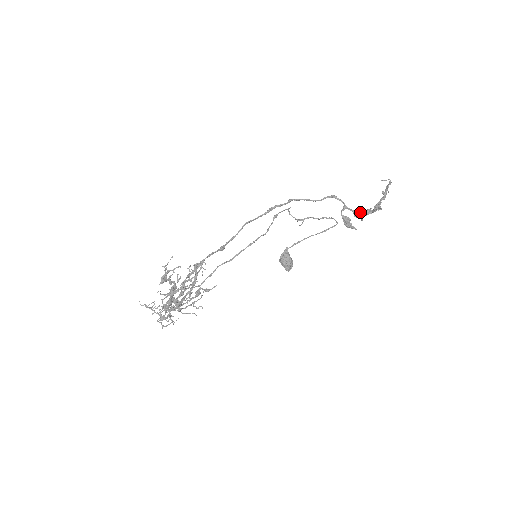
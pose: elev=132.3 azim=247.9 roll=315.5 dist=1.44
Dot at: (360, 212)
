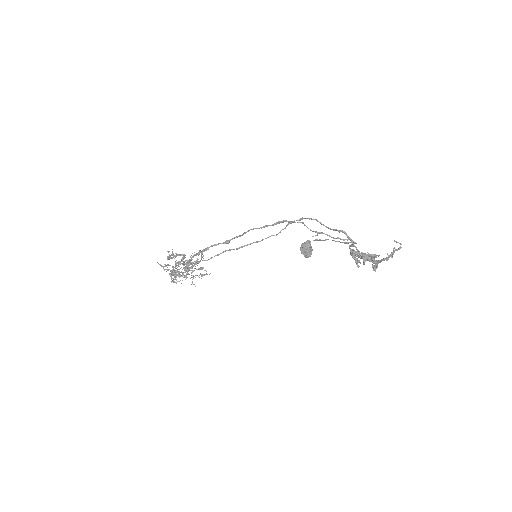
Dot at: (364, 257)
